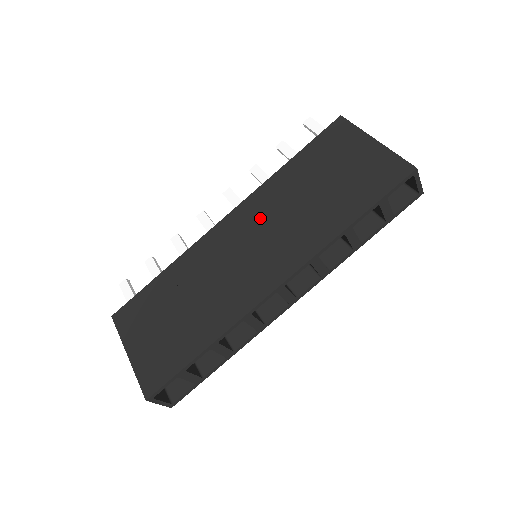
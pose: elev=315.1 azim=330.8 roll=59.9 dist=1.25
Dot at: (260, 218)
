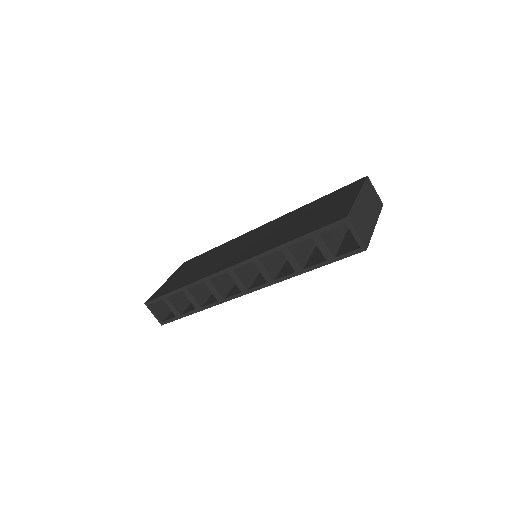
Dot at: (269, 229)
